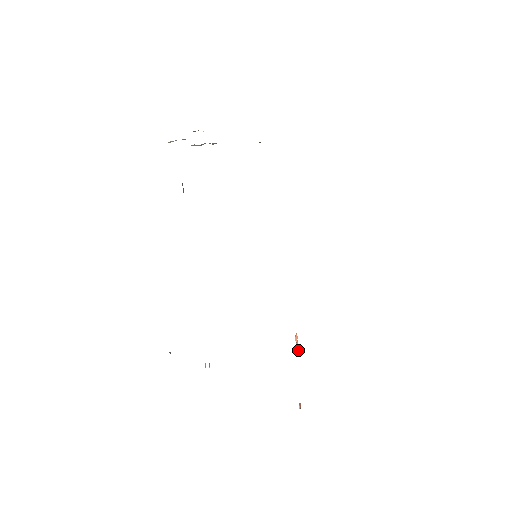
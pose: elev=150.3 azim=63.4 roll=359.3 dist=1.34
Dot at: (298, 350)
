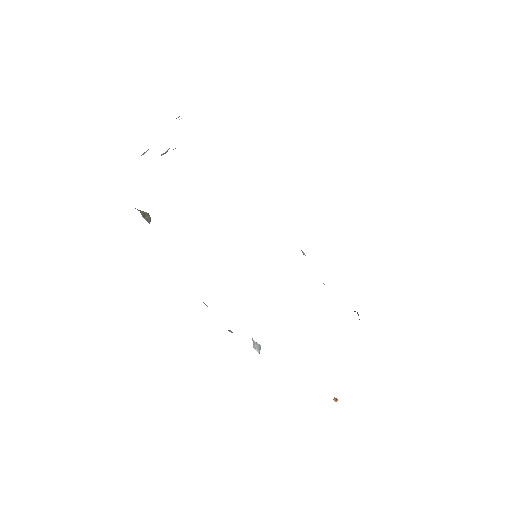
Dot at: occluded
